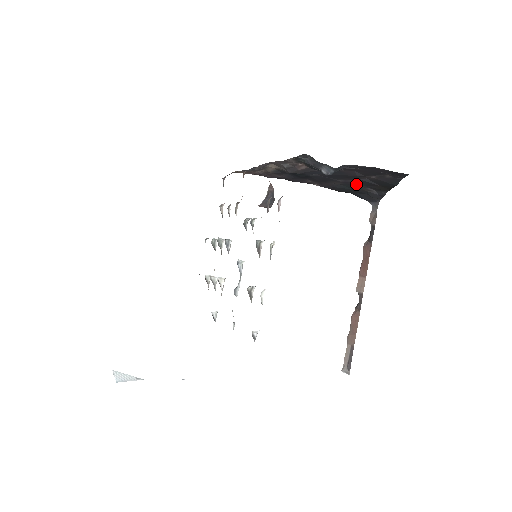
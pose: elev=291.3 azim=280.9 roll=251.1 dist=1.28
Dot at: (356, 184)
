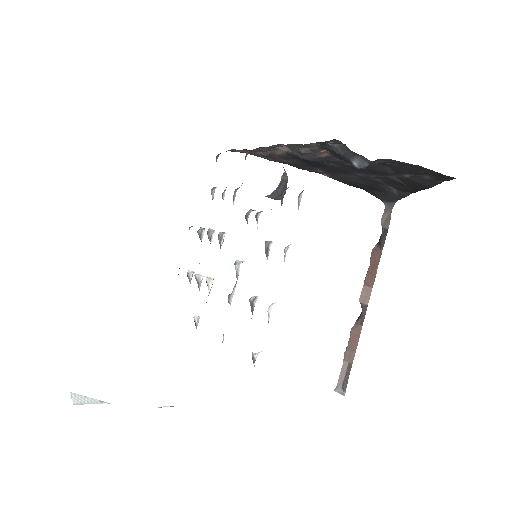
Dot at: (377, 180)
